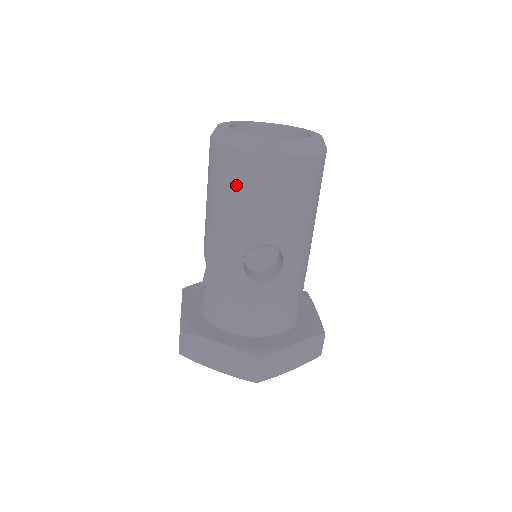
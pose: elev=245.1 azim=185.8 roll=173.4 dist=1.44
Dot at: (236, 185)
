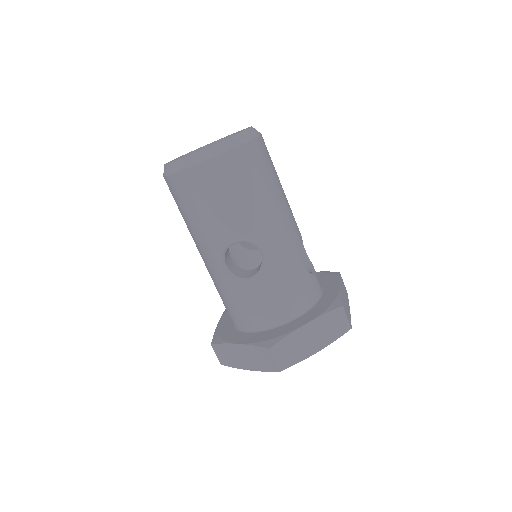
Dot at: (186, 203)
